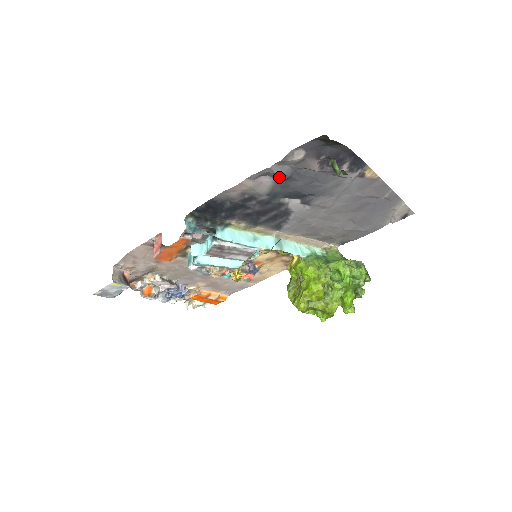
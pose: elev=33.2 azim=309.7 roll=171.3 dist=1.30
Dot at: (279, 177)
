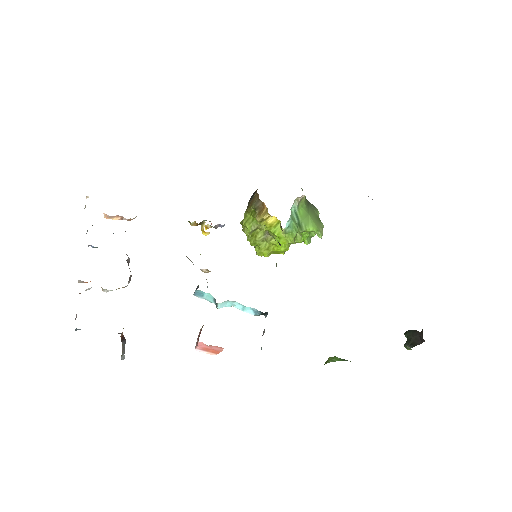
Dot at: occluded
